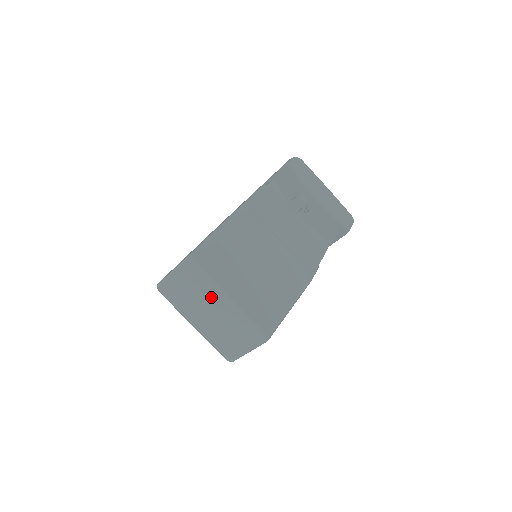
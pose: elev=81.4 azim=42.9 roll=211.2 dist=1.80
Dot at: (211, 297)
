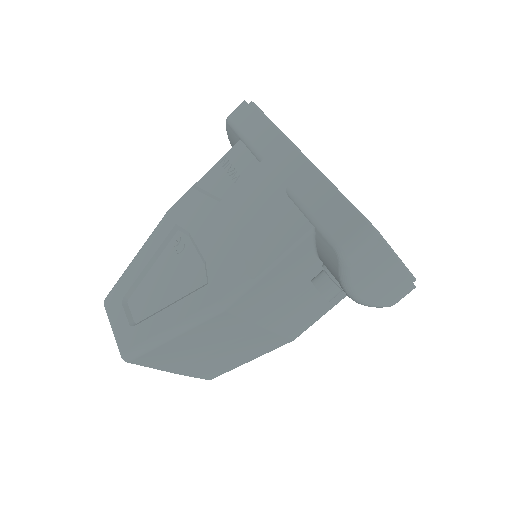
Dot at: occluded
